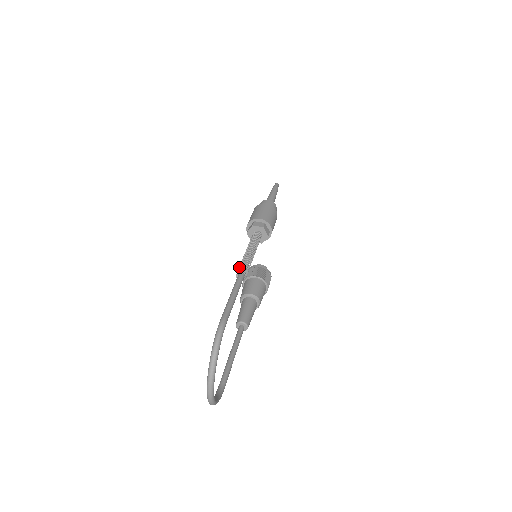
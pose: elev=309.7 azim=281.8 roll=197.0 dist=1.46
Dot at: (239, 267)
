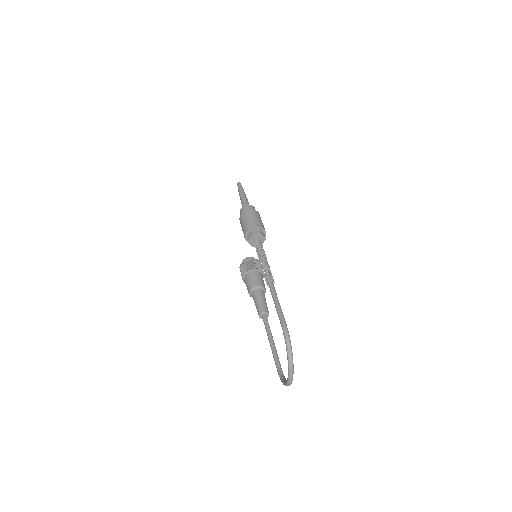
Dot at: occluded
